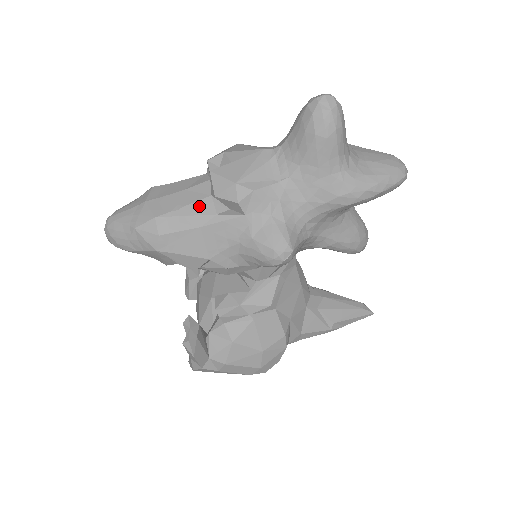
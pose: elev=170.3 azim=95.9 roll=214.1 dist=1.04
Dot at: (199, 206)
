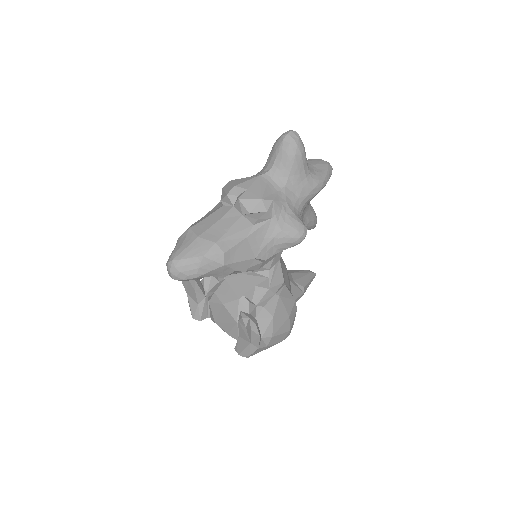
Dot at: (239, 224)
